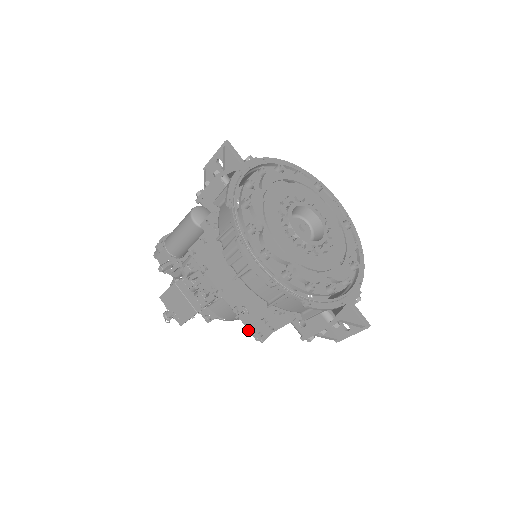
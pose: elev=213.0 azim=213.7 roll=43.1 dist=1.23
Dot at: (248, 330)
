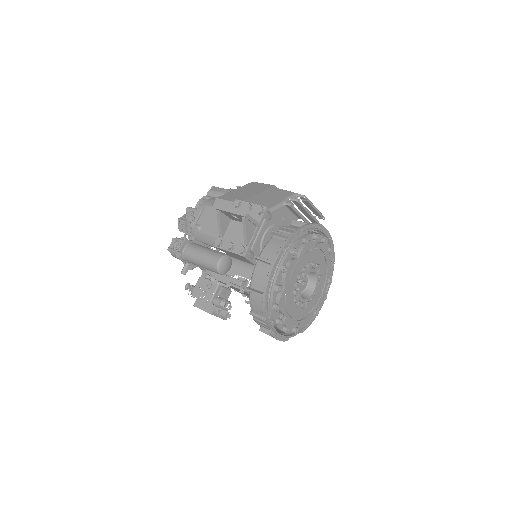
Dot at: occluded
